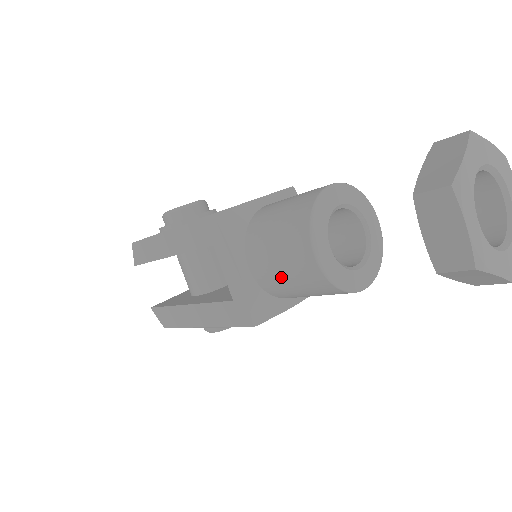
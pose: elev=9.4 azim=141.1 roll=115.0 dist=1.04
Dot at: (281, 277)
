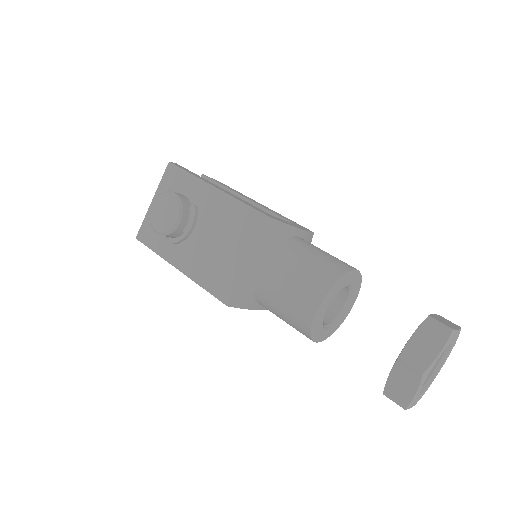
Dot at: occluded
